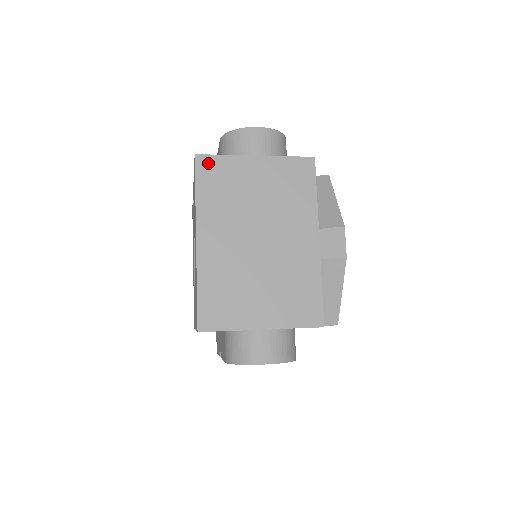
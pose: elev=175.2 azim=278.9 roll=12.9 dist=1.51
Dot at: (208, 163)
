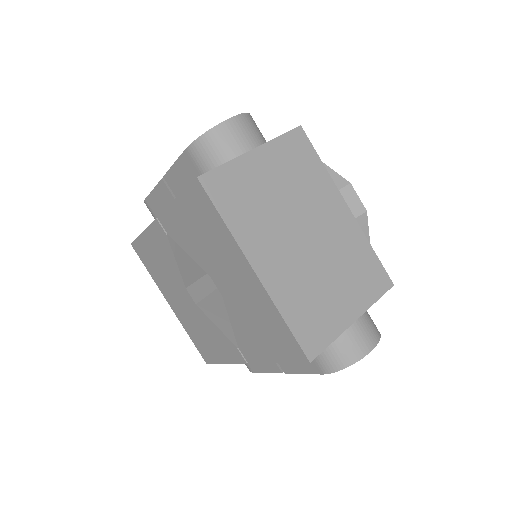
Dot at: (215, 180)
